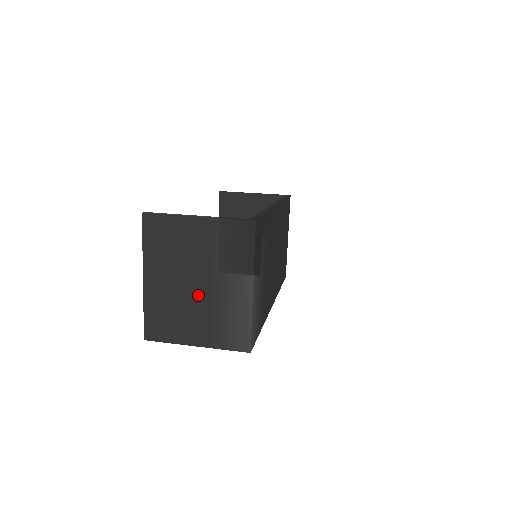
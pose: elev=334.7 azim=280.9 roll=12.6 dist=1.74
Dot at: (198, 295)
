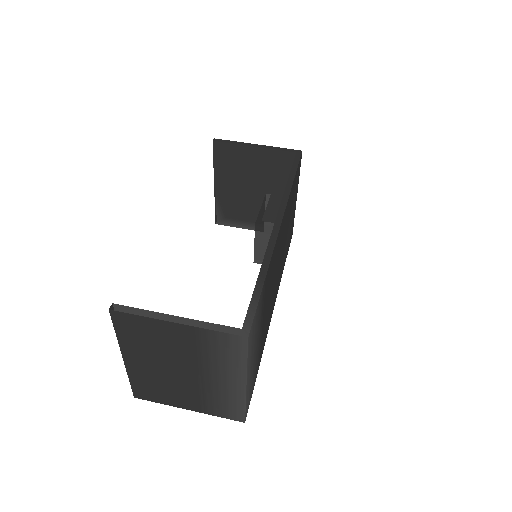
Dot at: (186, 379)
